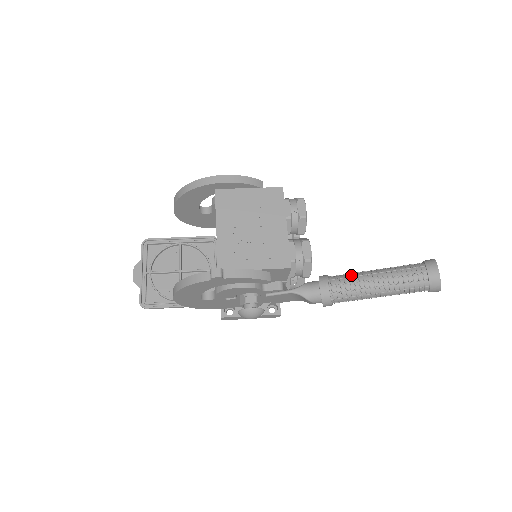
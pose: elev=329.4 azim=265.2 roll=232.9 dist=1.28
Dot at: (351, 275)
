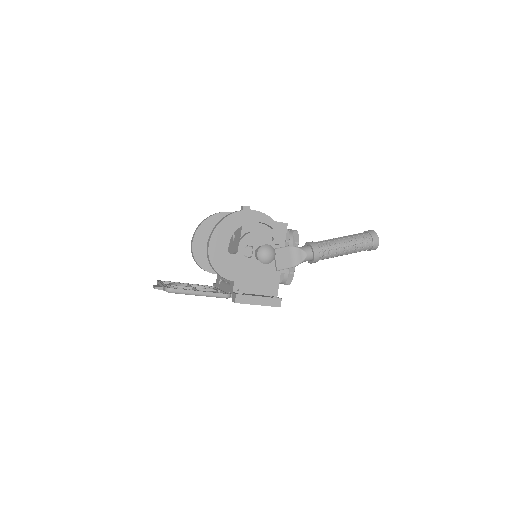
Dot at: occluded
